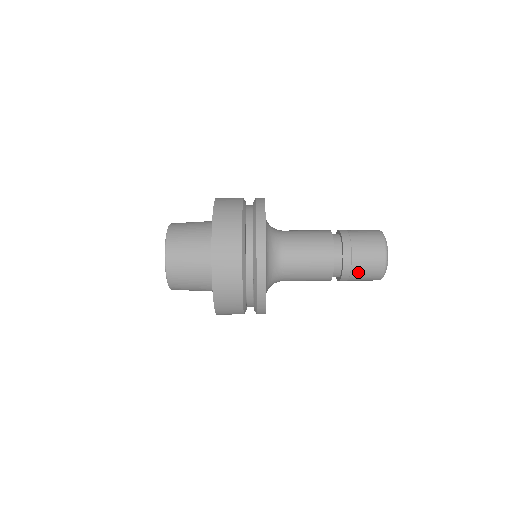
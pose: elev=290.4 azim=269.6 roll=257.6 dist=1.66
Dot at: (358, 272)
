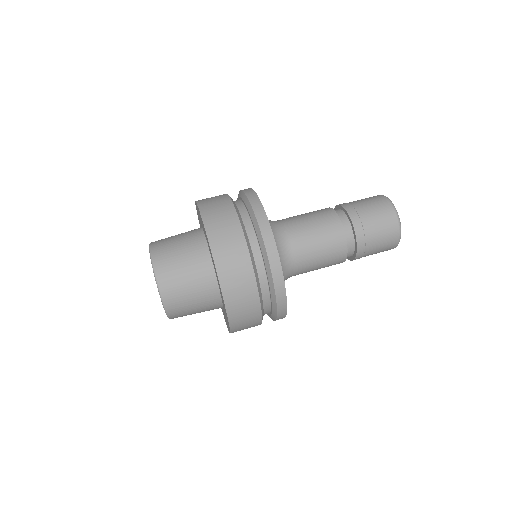
Dot at: (372, 230)
